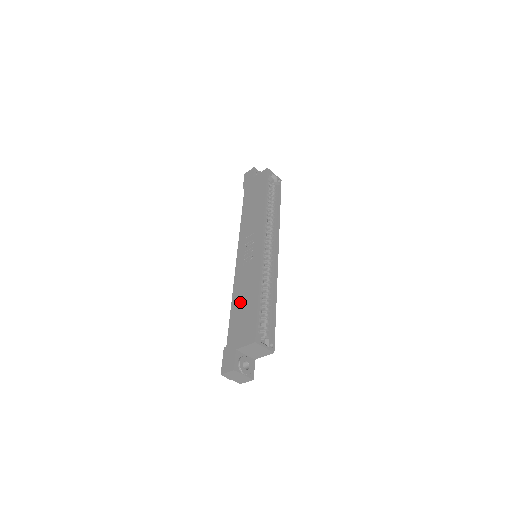
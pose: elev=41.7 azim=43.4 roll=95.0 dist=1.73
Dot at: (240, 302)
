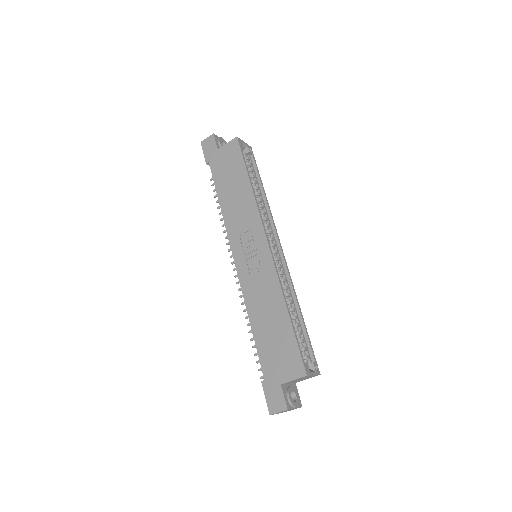
Dot at: (264, 324)
